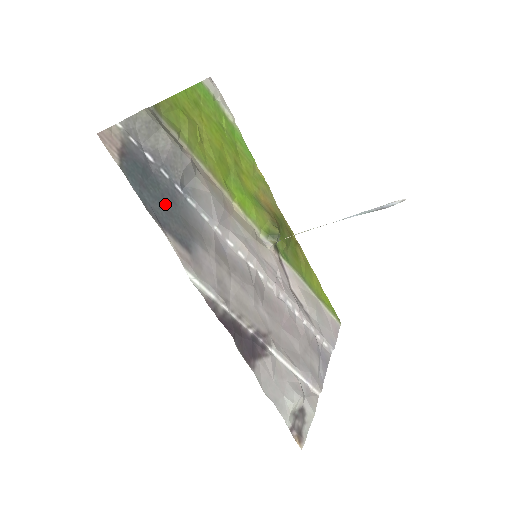
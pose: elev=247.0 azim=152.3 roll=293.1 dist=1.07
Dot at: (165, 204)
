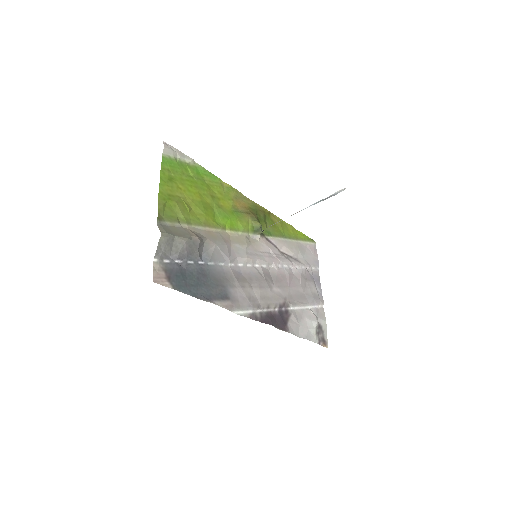
Dot at: (202, 283)
